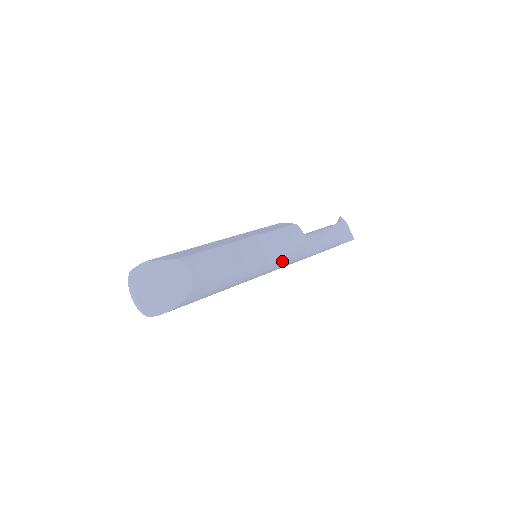
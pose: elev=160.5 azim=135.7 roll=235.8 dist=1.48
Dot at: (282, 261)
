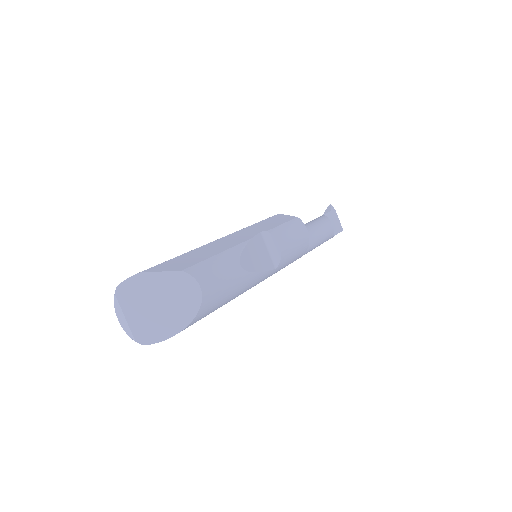
Dot at: (286, 263)
